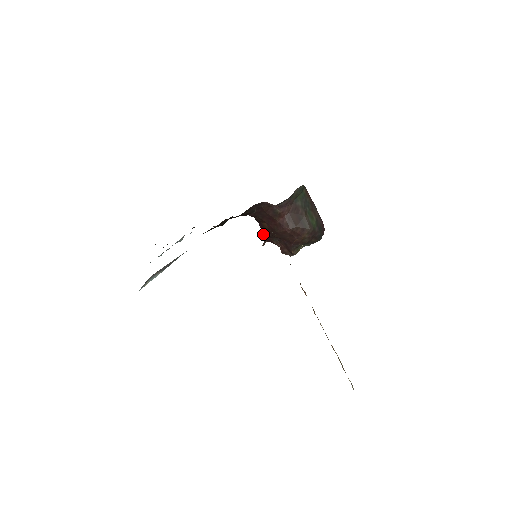
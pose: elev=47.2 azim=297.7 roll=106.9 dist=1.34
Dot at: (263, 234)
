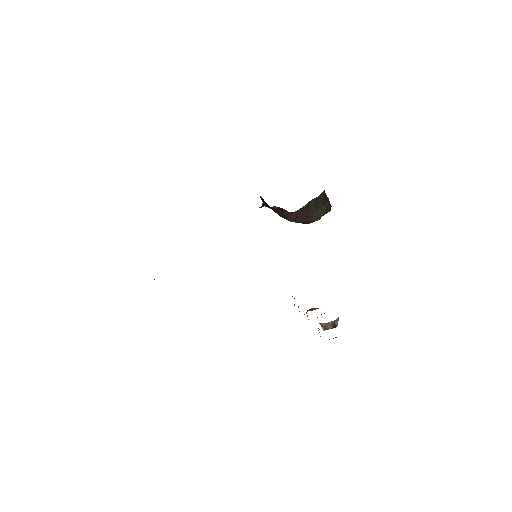
Dot at: occluded
